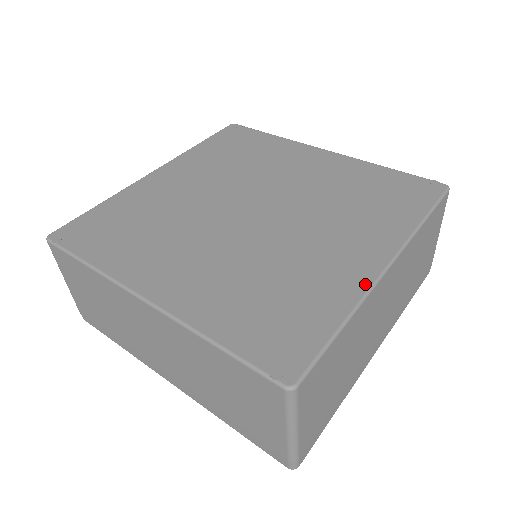
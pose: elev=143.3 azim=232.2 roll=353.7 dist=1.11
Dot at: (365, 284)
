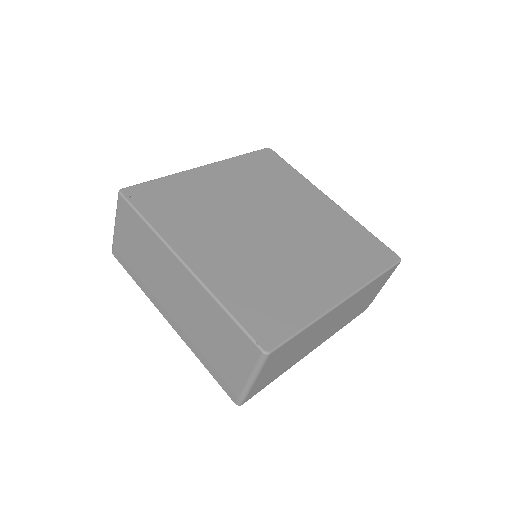
Dot at: (328, 306)
